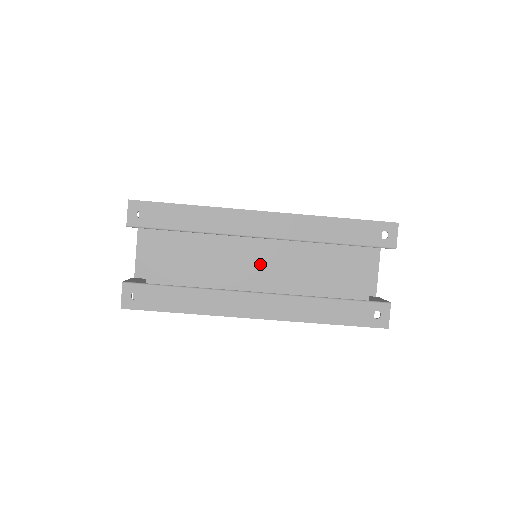
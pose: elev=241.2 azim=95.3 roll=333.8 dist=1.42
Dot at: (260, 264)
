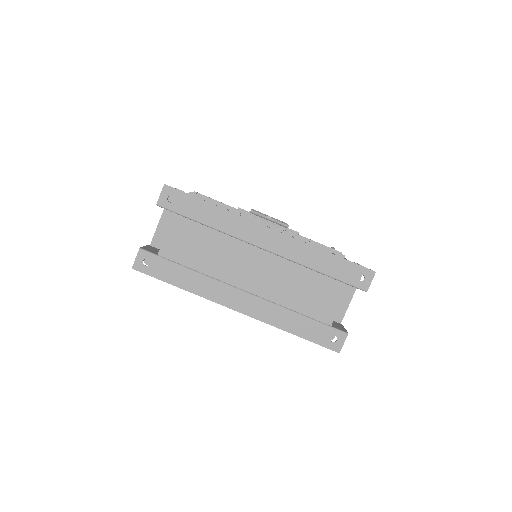
Dot at: (253, 269)
